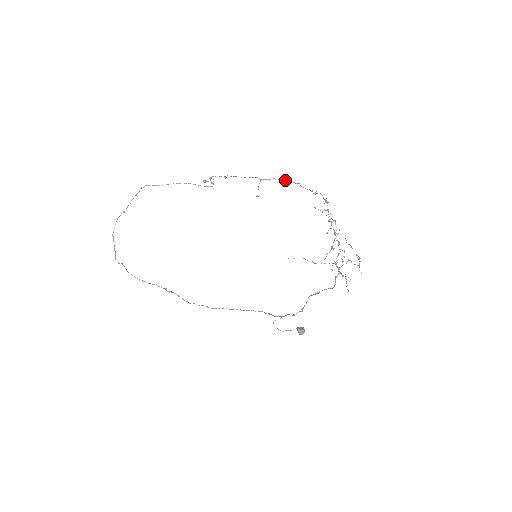
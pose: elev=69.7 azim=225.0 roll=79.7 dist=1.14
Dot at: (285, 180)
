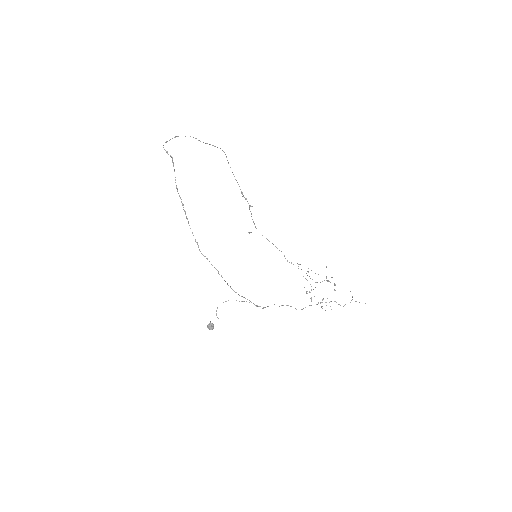
Dot at: occluded
